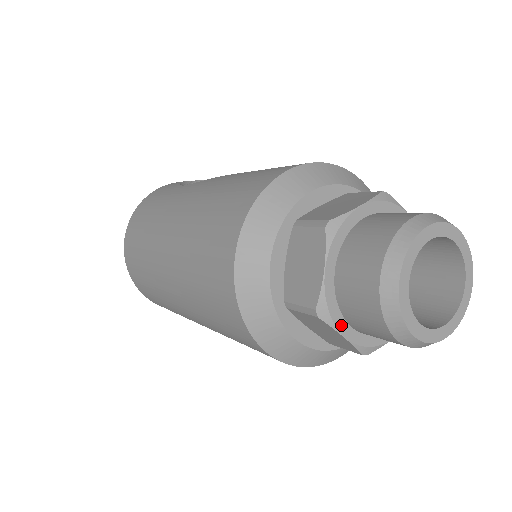
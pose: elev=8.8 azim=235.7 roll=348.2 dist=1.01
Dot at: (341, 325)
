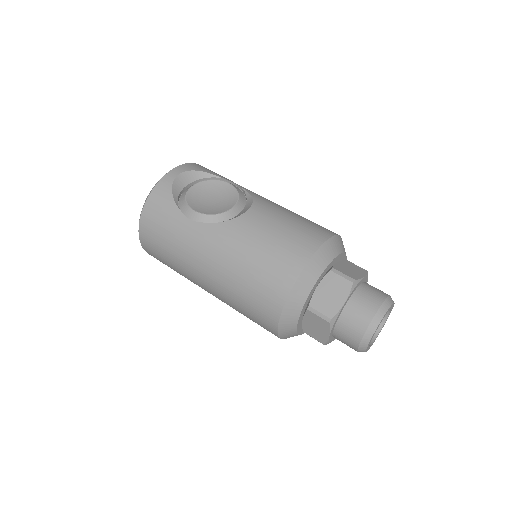
Dot at: (333, 339)
